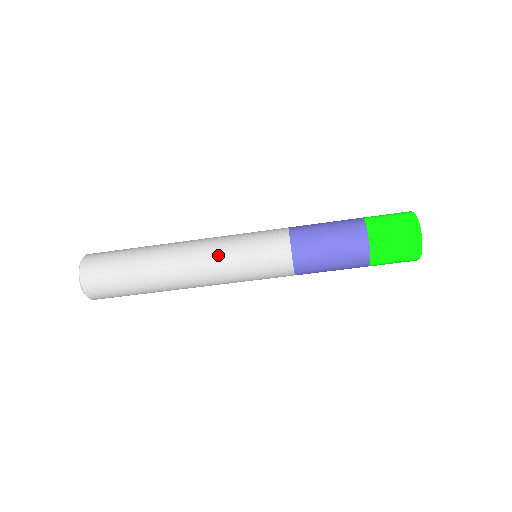
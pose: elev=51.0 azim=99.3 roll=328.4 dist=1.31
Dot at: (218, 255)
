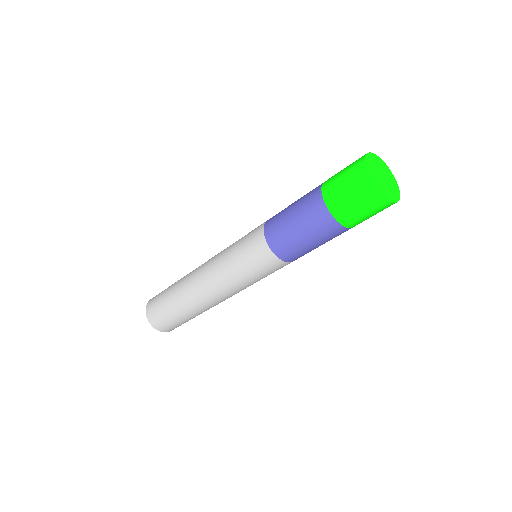
Dot at: (218, 258)
